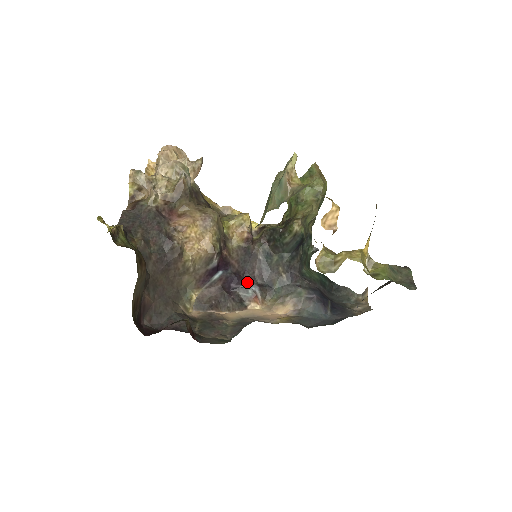
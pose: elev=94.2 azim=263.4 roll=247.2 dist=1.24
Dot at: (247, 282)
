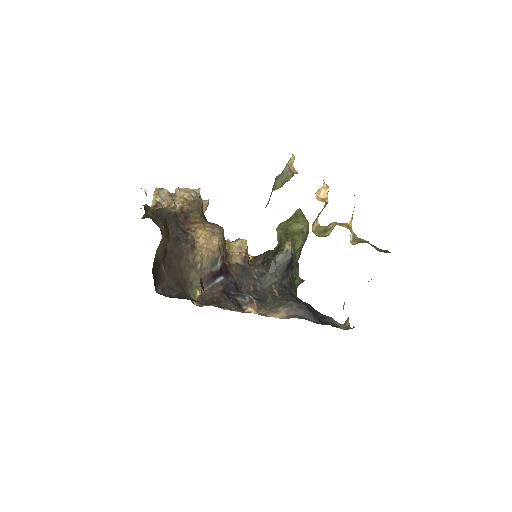
Dot at: (244, 293)
